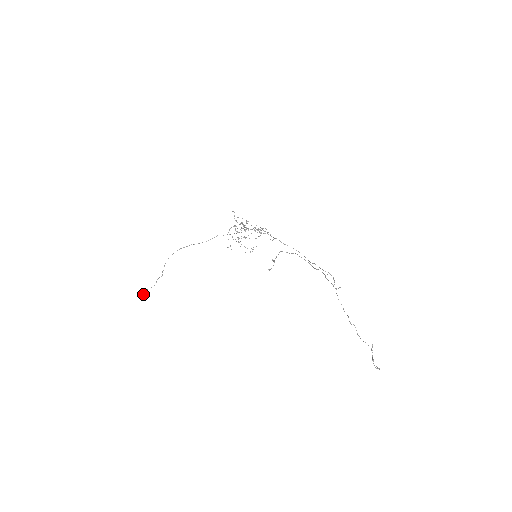
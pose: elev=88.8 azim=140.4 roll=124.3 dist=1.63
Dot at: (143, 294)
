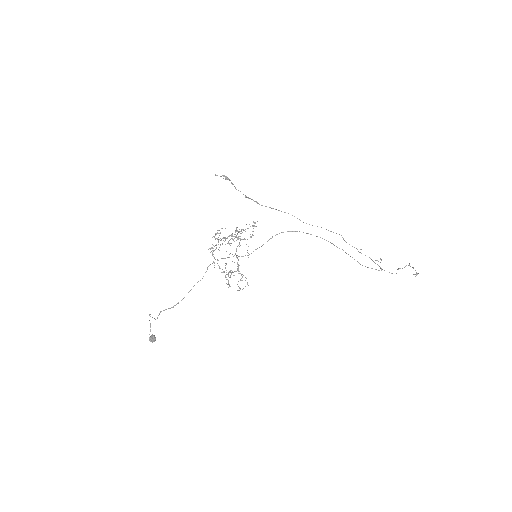
Dot at: (151, 340)
